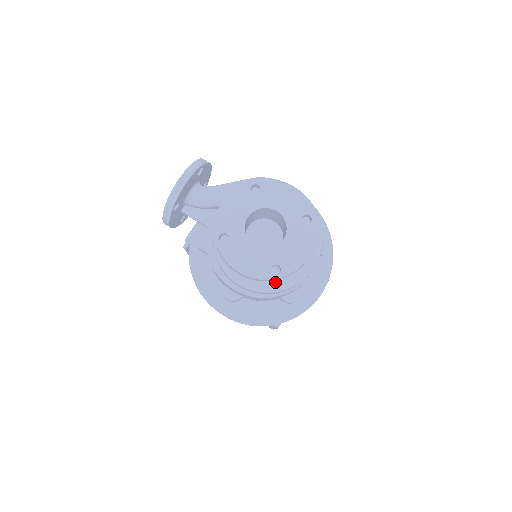
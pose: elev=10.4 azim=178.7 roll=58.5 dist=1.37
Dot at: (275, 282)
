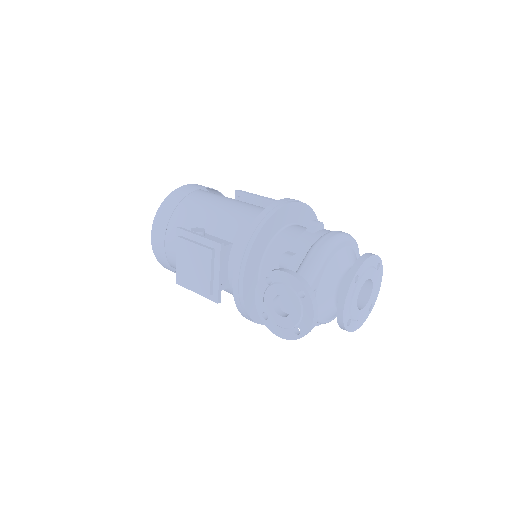
Dot at: occluded
